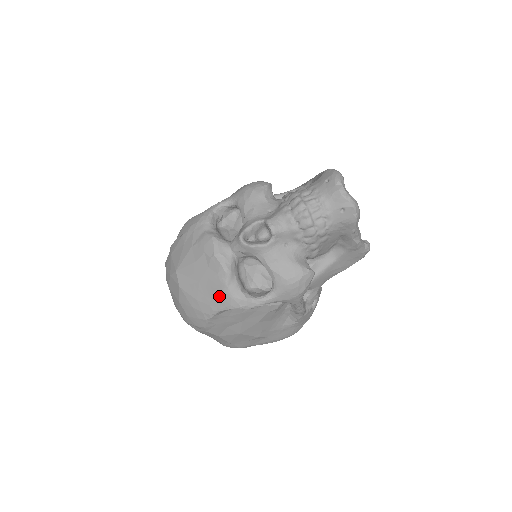
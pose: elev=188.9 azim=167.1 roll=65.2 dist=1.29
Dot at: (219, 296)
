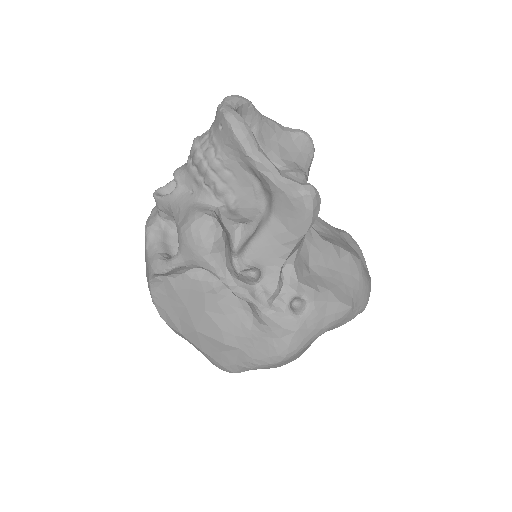
Dot at: (147, 263)
